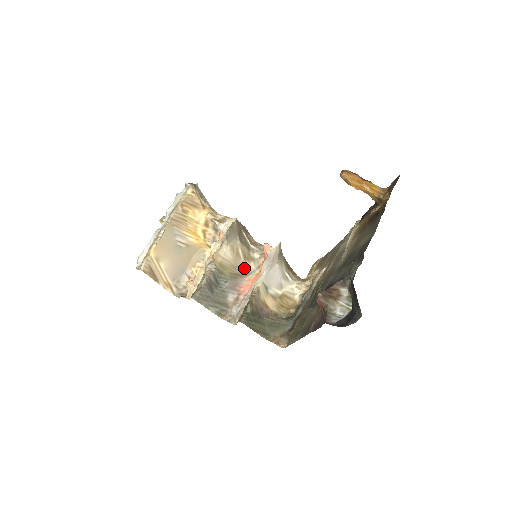
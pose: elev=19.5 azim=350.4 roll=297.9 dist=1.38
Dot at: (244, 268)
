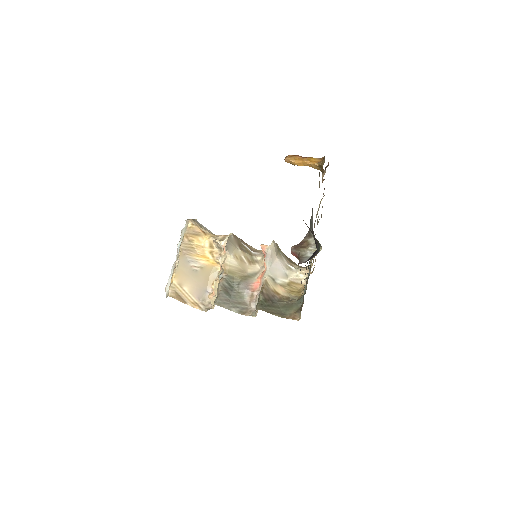
Dot at: (251, 270)
